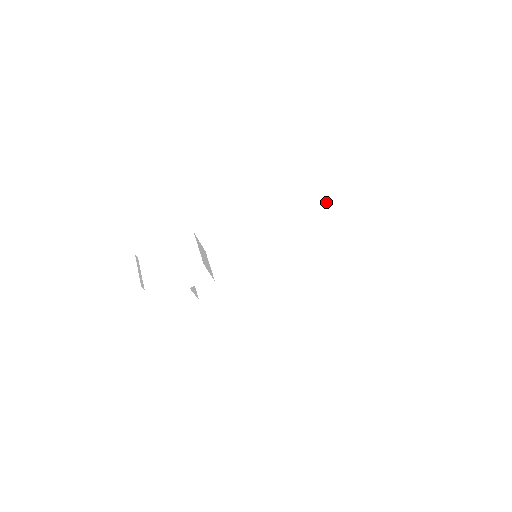
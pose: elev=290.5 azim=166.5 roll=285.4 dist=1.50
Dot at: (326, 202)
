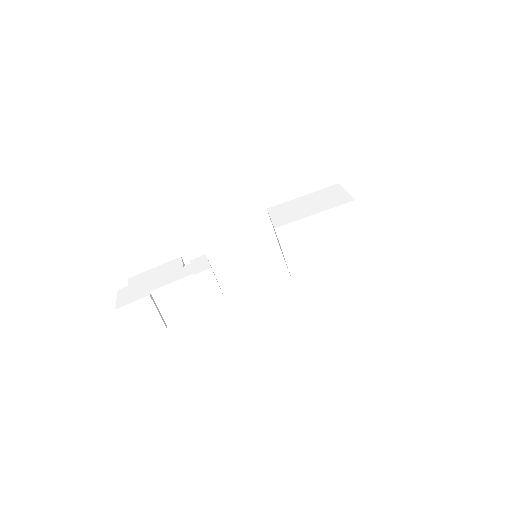
Dot at: (334, 220)
